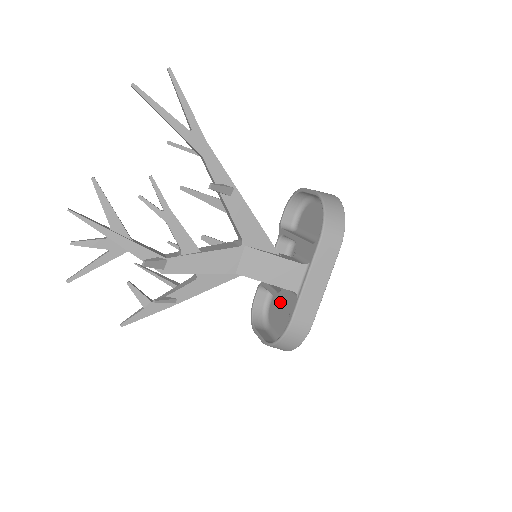
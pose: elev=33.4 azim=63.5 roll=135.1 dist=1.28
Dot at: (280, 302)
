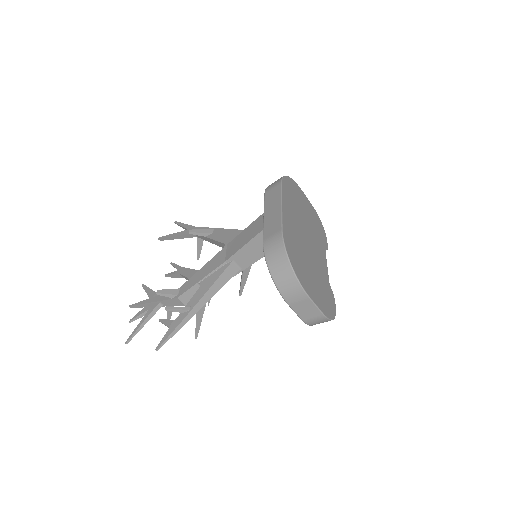
Dot at: occluded
